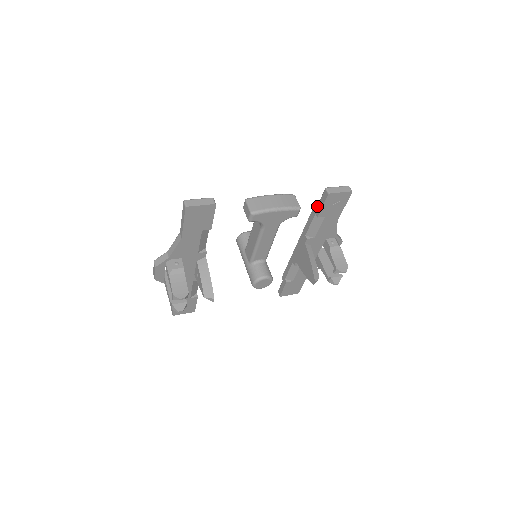
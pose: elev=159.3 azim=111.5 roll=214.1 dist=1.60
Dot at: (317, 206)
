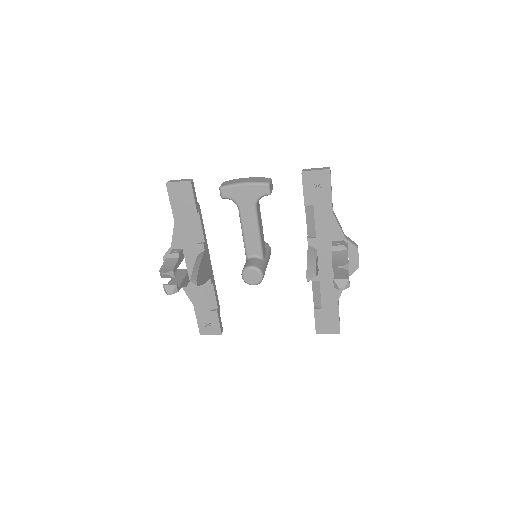
Dot at: occluded
